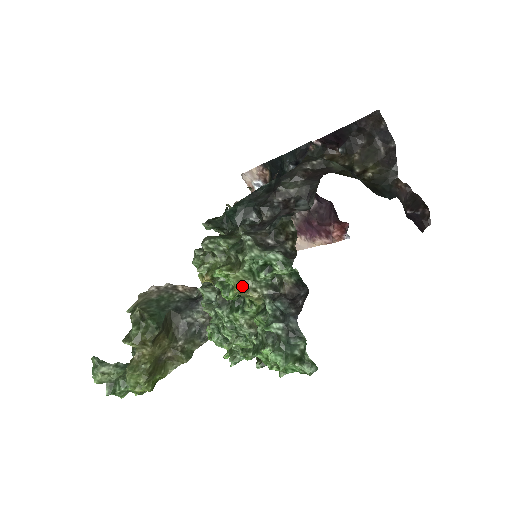
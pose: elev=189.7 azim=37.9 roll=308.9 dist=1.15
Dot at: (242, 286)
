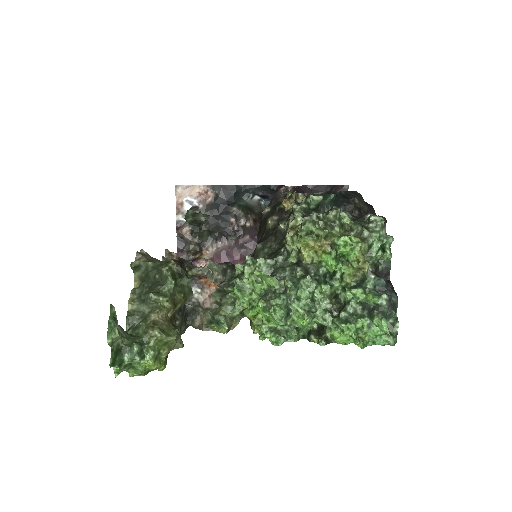
Dot at: (362, 257)
